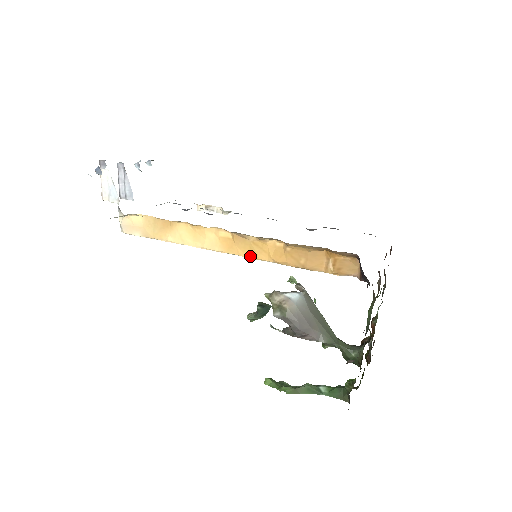
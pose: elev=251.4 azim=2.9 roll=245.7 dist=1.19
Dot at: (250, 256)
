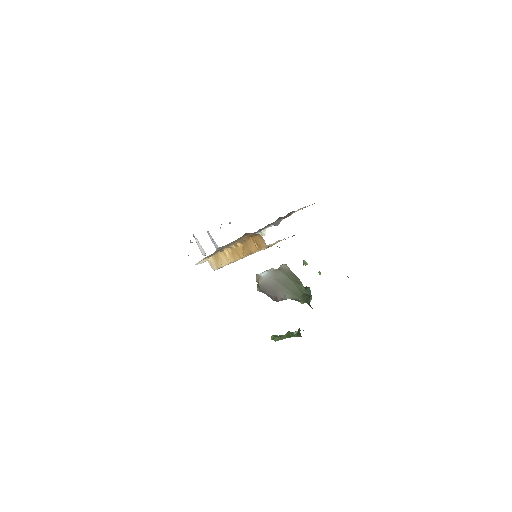
Dot at: (240, 258)
